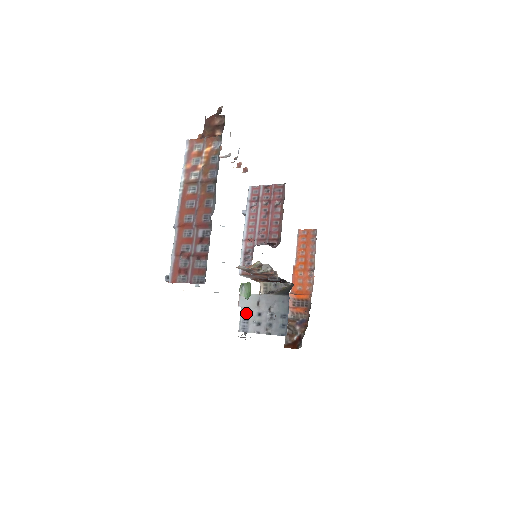
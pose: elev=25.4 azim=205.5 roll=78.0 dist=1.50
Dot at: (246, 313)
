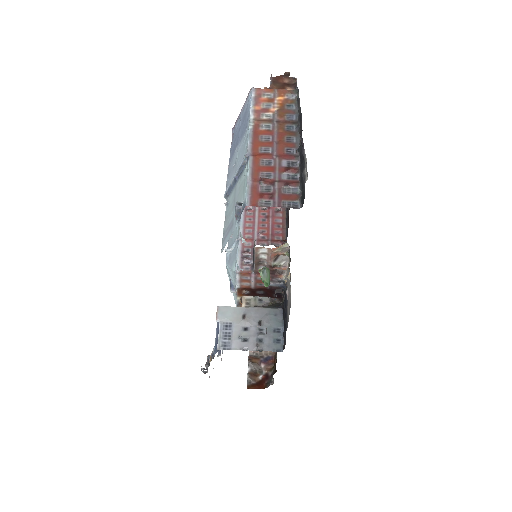
Dot at: (227, 328)
